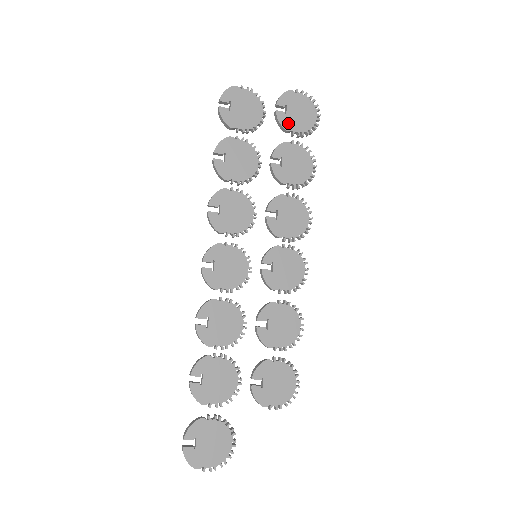
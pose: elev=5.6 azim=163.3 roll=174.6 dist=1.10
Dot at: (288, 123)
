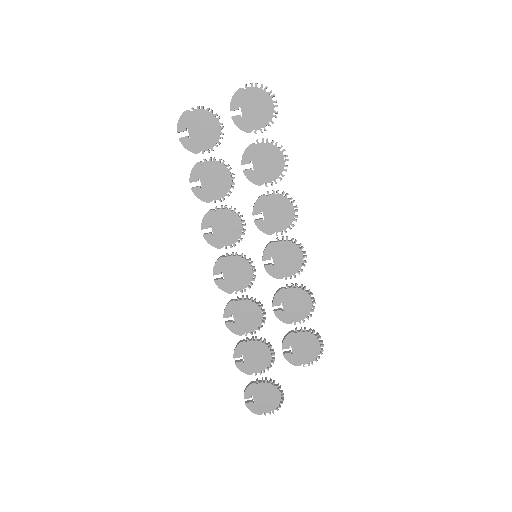
Dot at: (247, 124)
